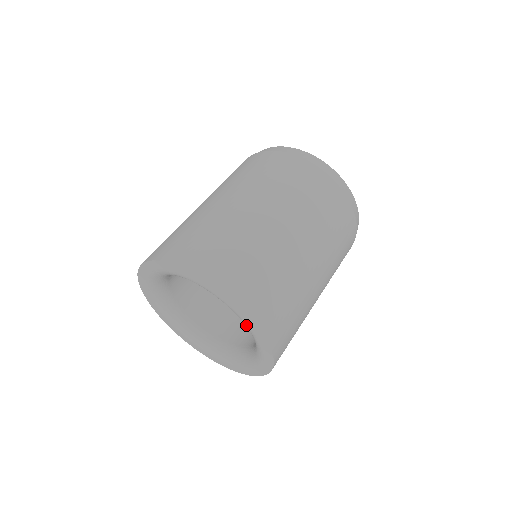
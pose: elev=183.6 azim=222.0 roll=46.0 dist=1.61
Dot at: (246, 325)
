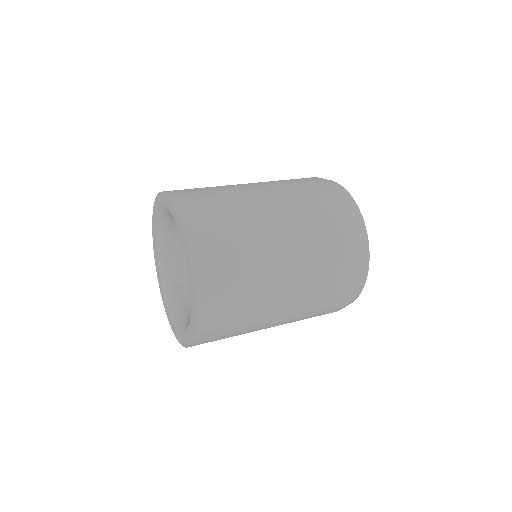
Dot at: (189, 276)
